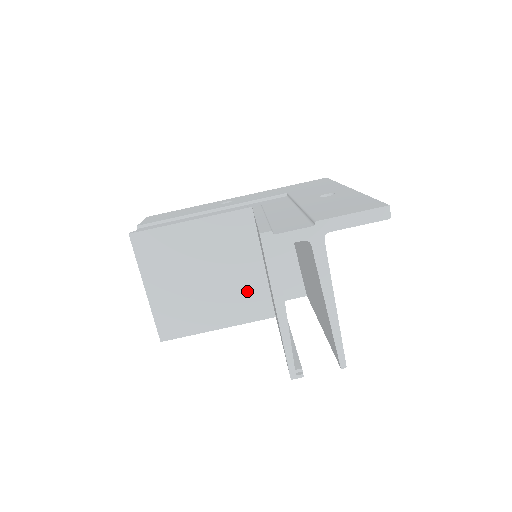
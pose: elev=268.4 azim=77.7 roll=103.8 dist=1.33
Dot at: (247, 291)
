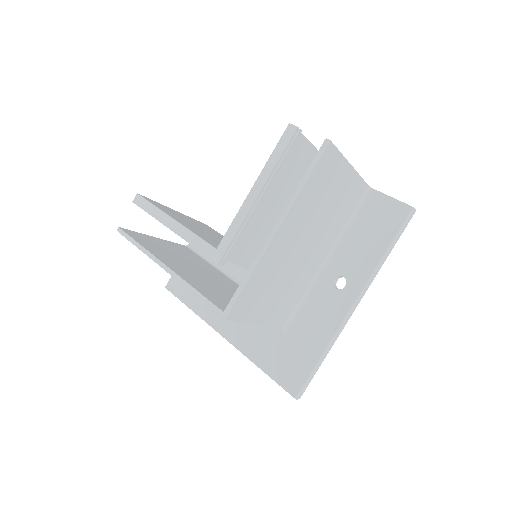
Dot at: occluded
